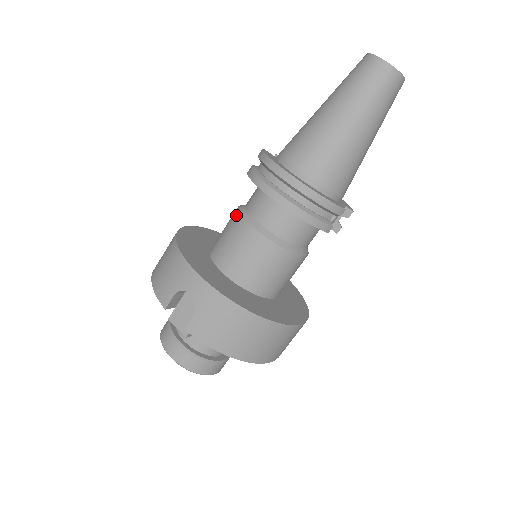
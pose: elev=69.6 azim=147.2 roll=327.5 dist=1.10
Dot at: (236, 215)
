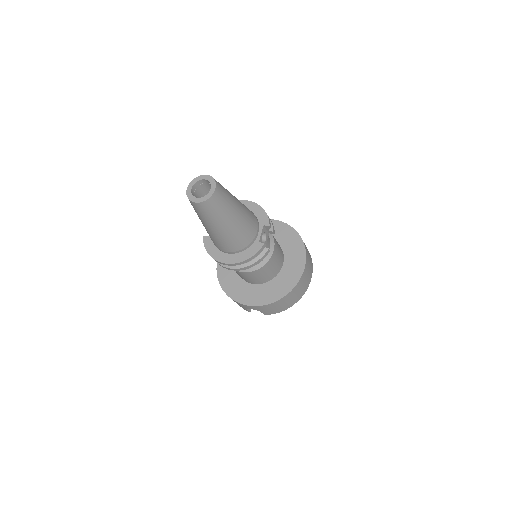
Dot at: occluded
